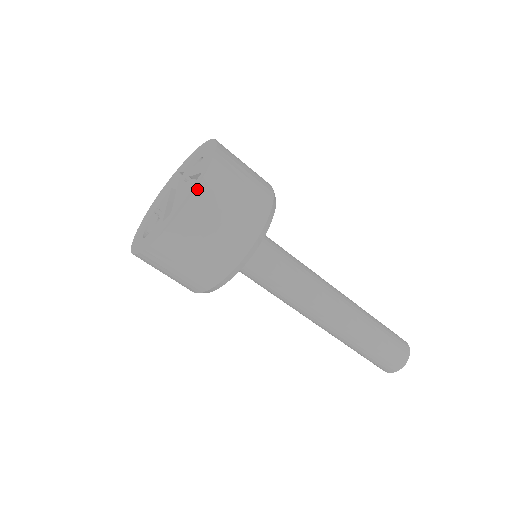
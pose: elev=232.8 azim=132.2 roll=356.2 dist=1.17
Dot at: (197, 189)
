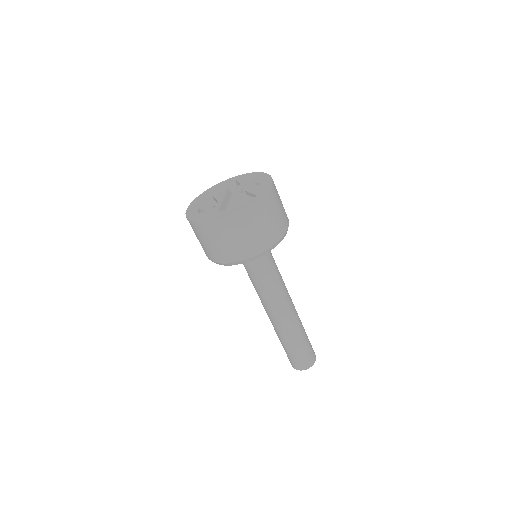
Dot at: (251, 205)
